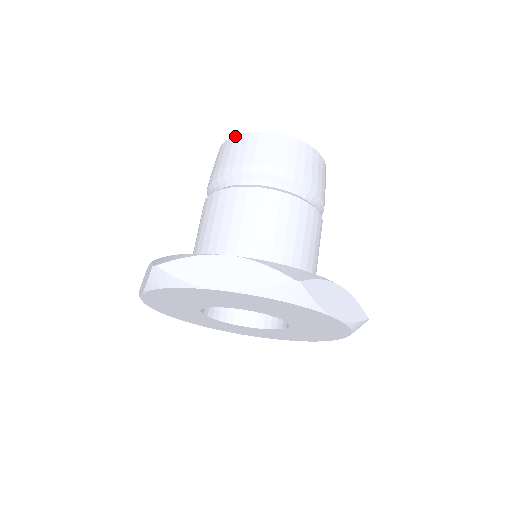
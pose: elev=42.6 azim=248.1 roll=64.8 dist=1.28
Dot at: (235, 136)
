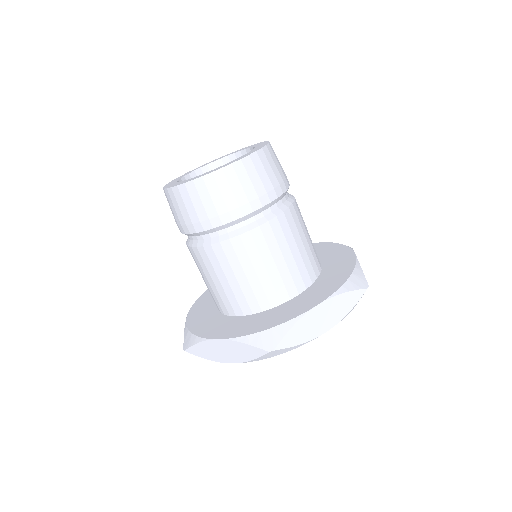
Dot at: (164, 190)
